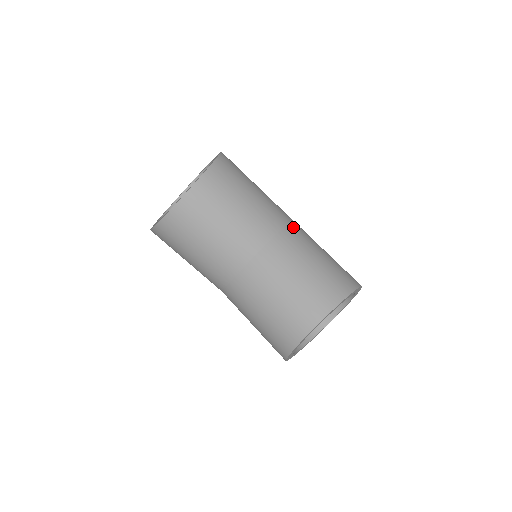
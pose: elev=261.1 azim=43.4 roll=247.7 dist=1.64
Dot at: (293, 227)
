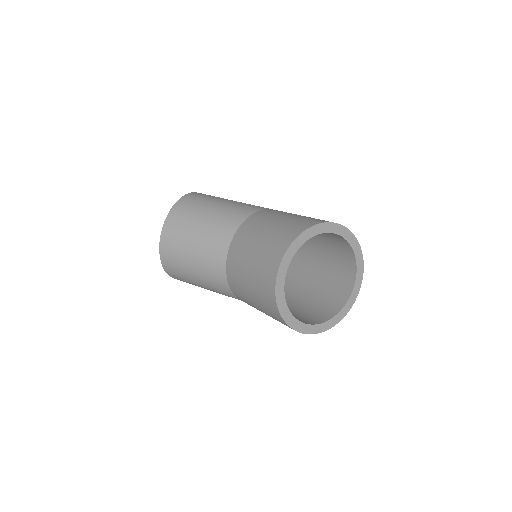
Dot at: (262, 212)
